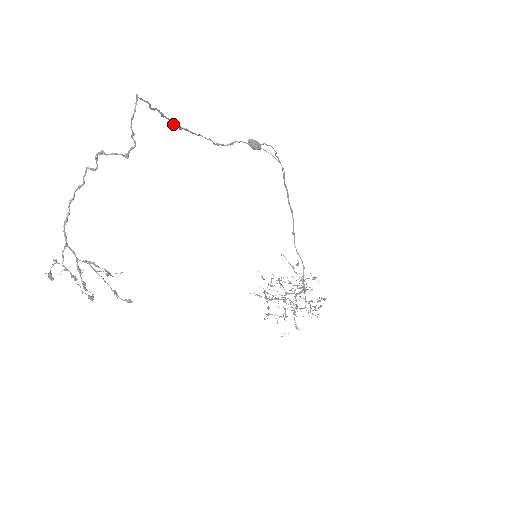
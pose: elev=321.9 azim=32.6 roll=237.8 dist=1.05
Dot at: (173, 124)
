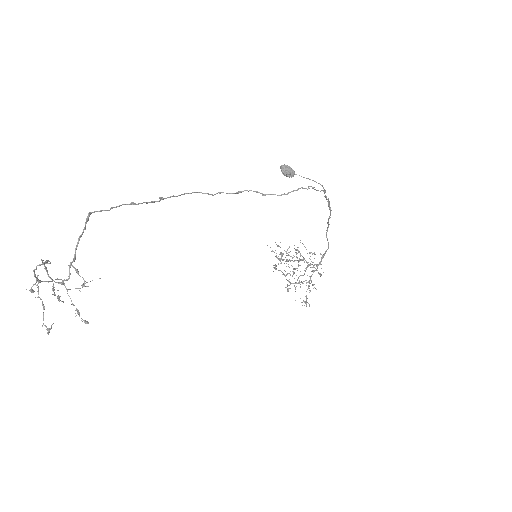
Dot at: (150, 202)
